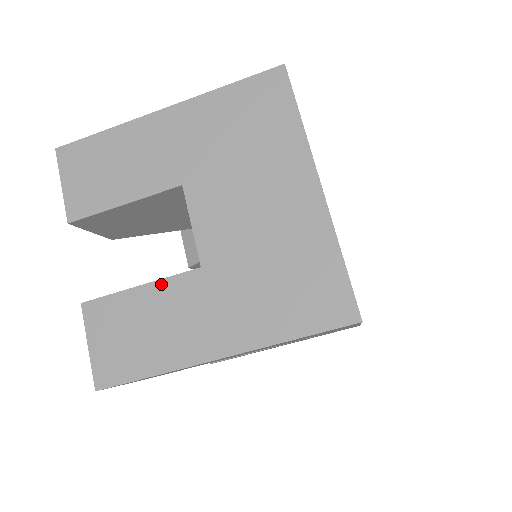
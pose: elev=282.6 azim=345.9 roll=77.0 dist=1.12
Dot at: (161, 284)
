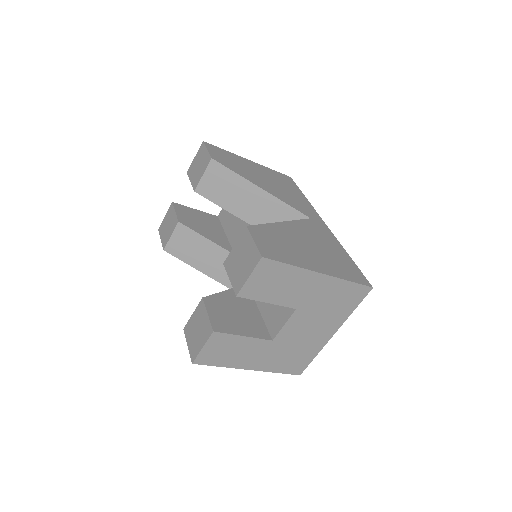
Dot at: (253, 340)
